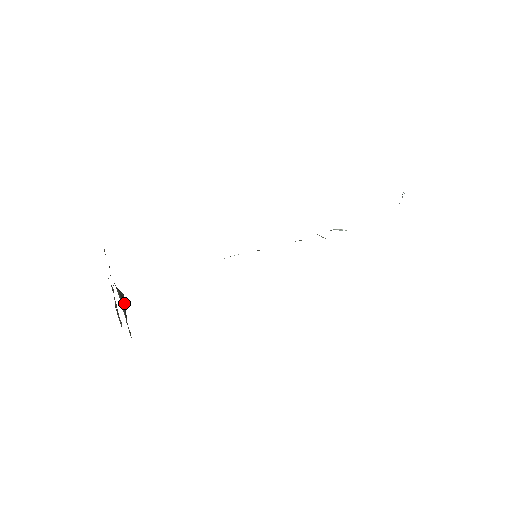
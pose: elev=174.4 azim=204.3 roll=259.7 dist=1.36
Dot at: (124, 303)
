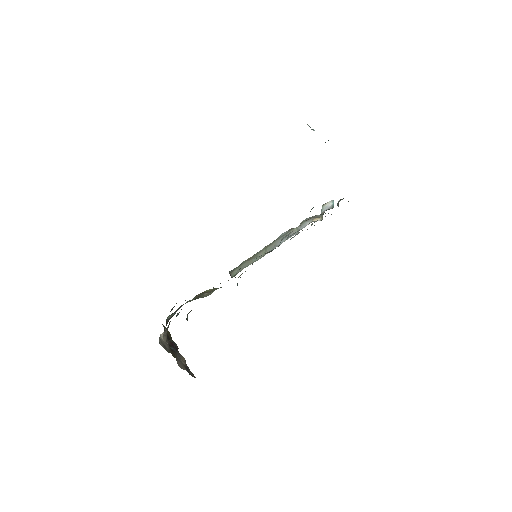
Dot at: (175, 346)
